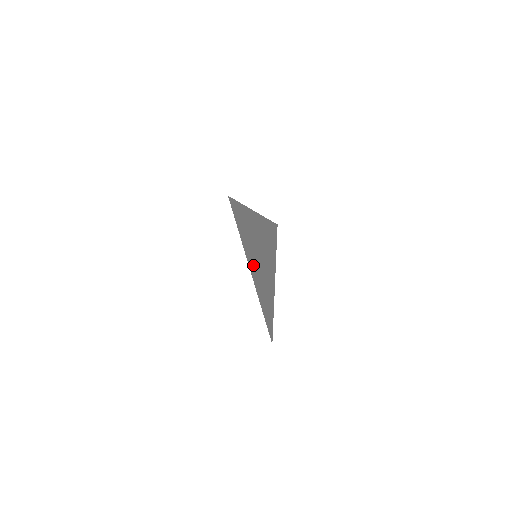
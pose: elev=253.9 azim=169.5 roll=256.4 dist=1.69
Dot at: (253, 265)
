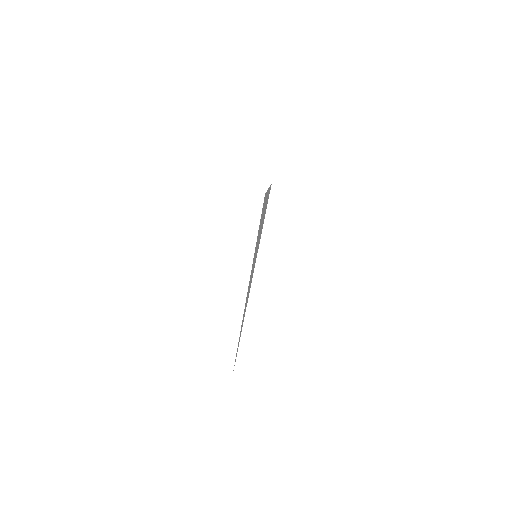
Dot at: (253, 270)
